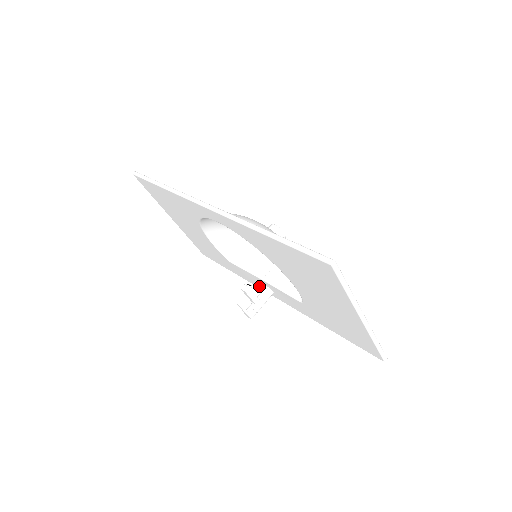
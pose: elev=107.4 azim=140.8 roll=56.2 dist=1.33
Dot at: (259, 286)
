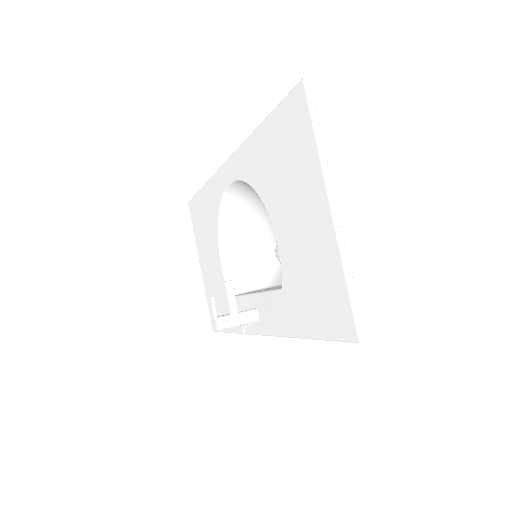
Dot at: (249, 326)
